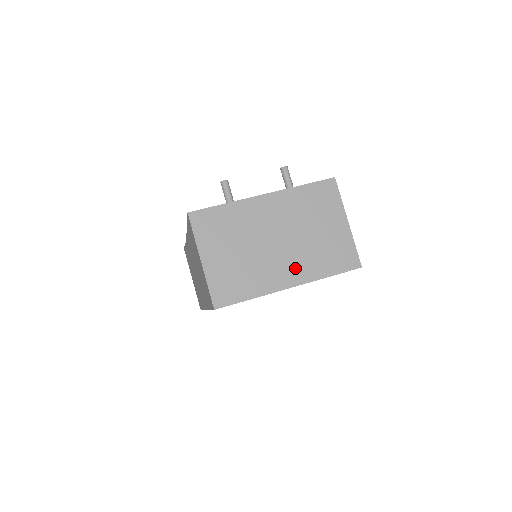
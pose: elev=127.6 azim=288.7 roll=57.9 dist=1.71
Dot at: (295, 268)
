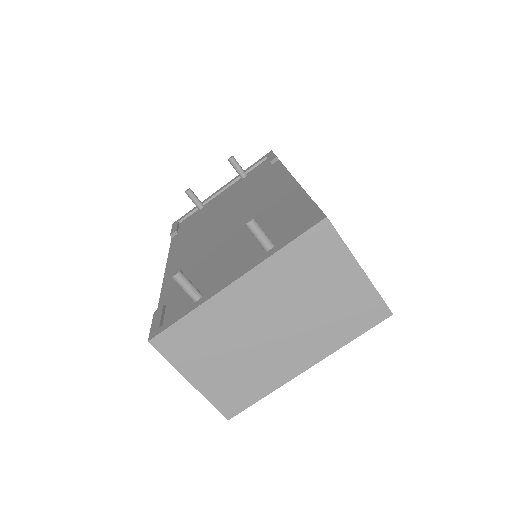
Dot at: (306, 348)
